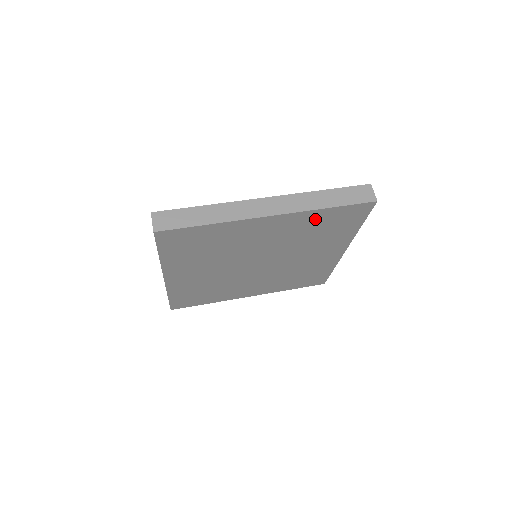
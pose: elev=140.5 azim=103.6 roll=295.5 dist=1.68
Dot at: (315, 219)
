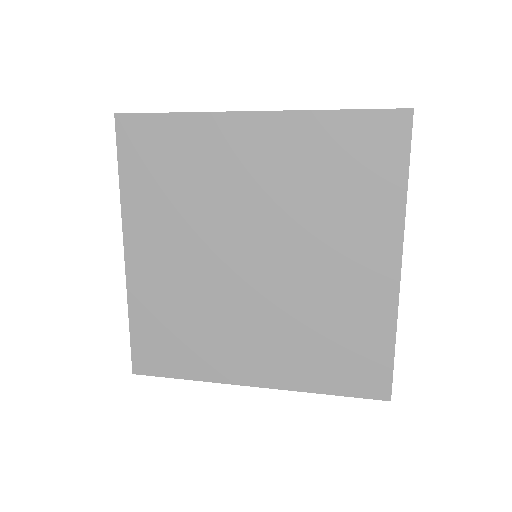
Dot at: (322, 139)
